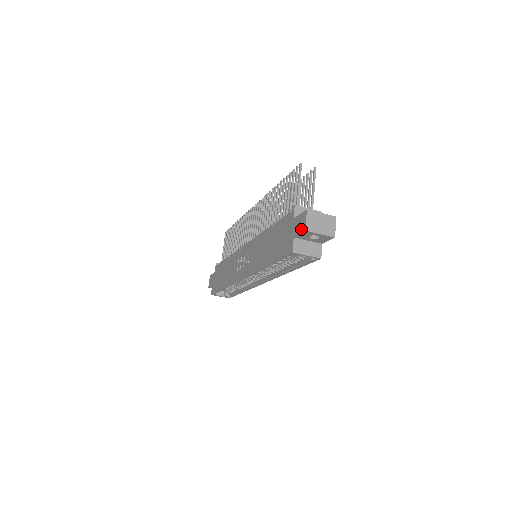
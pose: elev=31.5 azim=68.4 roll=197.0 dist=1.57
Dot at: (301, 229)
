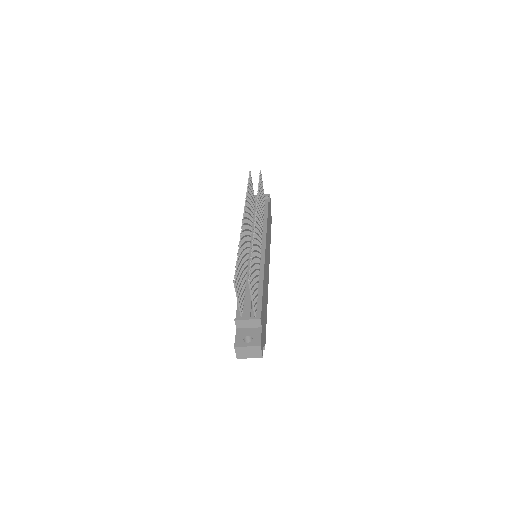
Dot at: occluded
